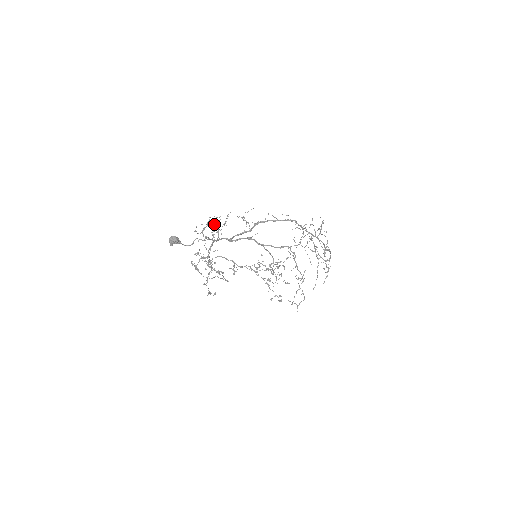
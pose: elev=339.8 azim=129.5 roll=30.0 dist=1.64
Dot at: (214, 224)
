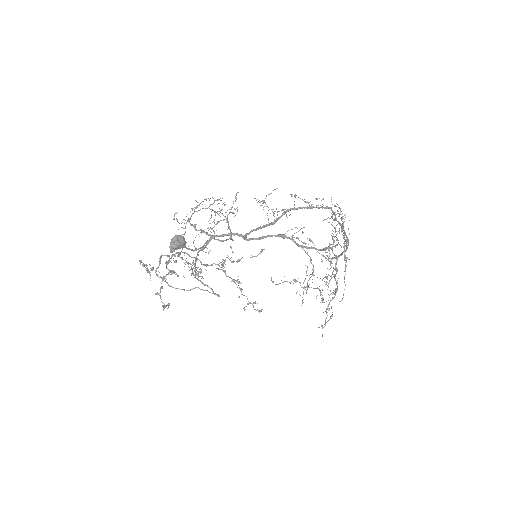
Dot at: occluded
